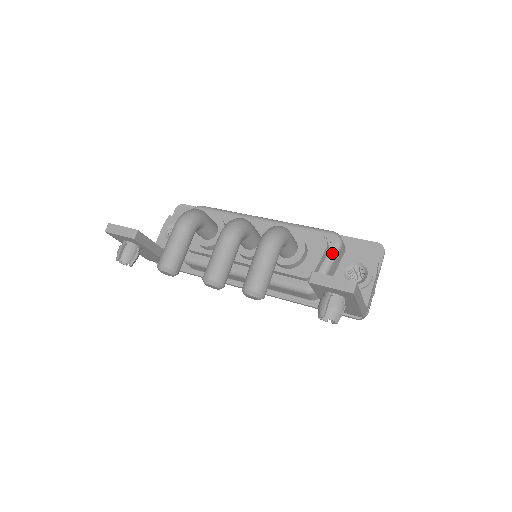
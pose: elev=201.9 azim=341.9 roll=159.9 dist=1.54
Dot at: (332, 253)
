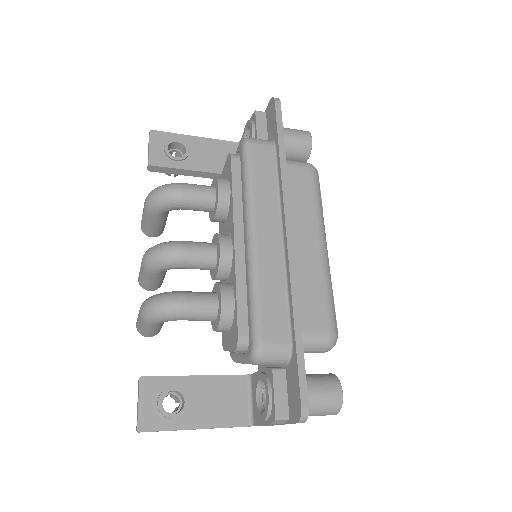
Dot at: (244, 358)
